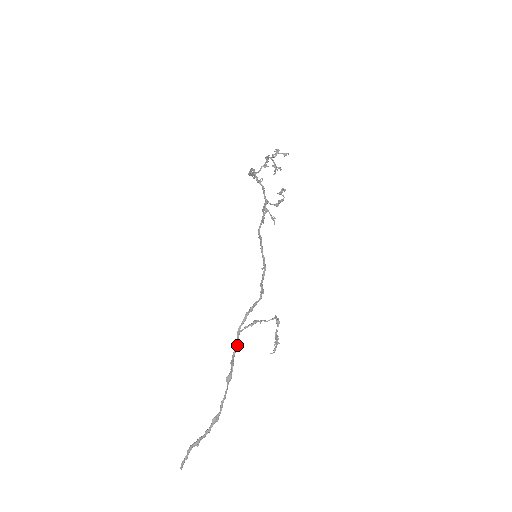
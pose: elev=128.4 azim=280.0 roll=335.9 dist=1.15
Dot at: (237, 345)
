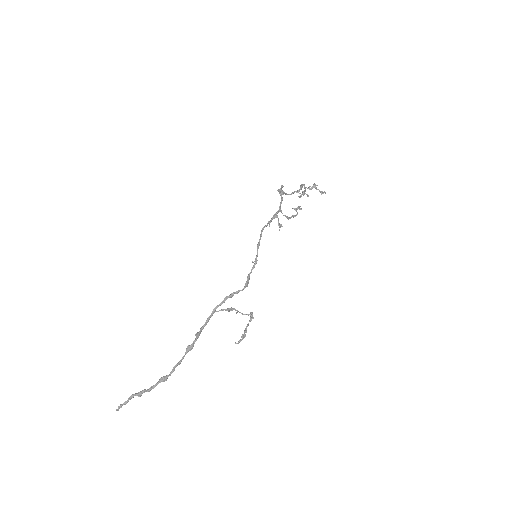
Dot at: occluded
